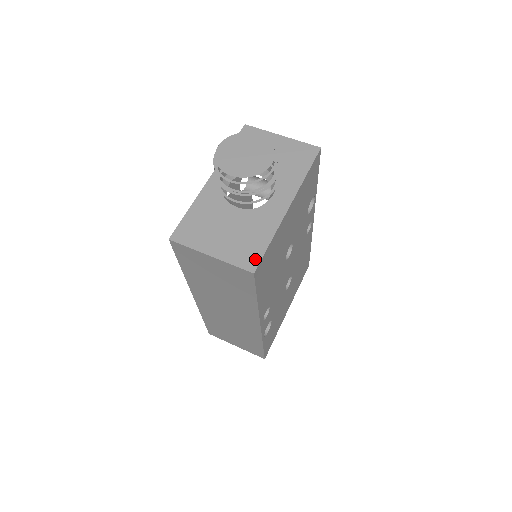
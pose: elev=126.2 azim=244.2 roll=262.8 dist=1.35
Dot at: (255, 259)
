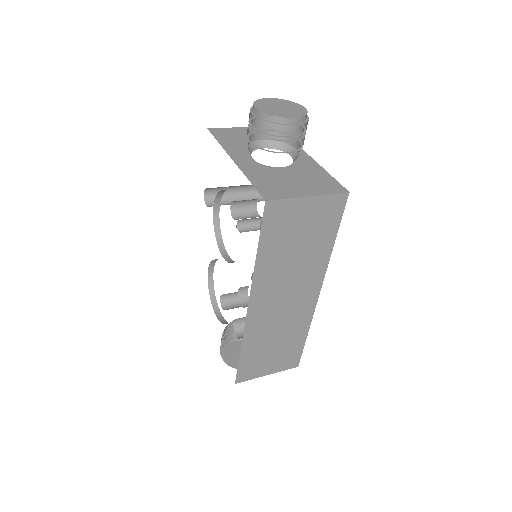
Dot at: (337, 185)
